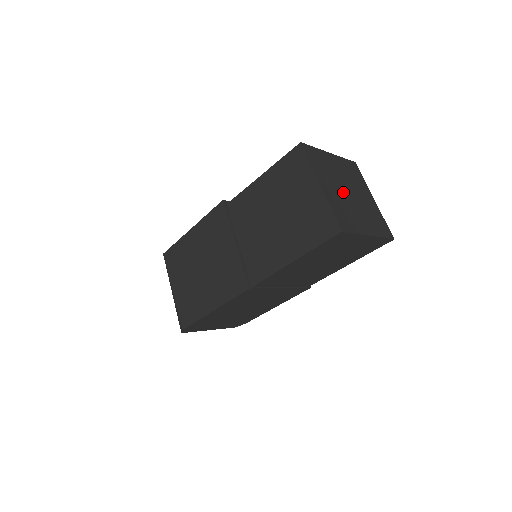
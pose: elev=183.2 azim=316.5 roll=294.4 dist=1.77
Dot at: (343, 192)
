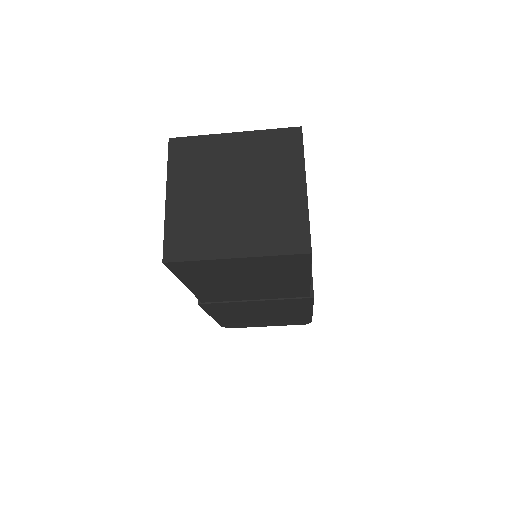
Dot at: (217, 195)
